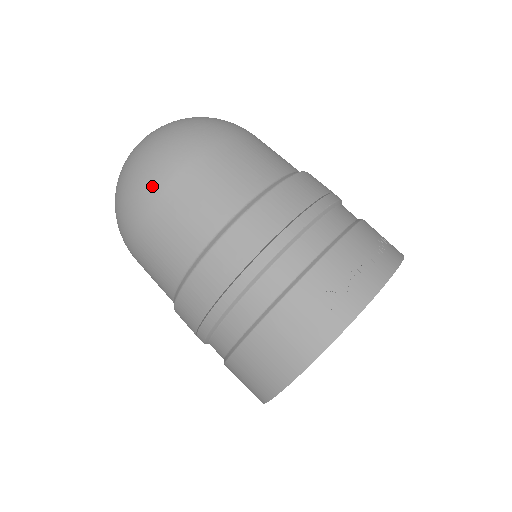
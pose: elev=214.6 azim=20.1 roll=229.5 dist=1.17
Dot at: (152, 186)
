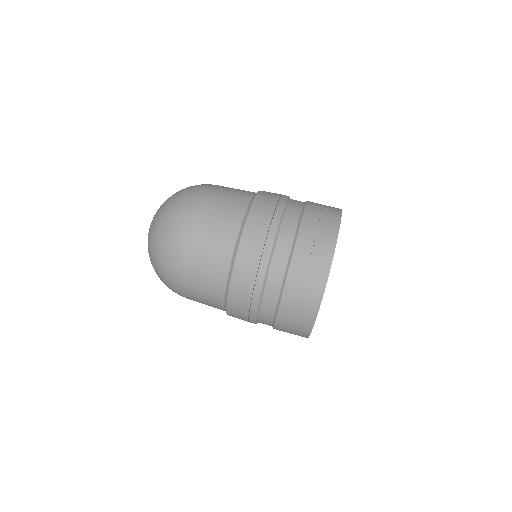
Dot at: (178, 255)
